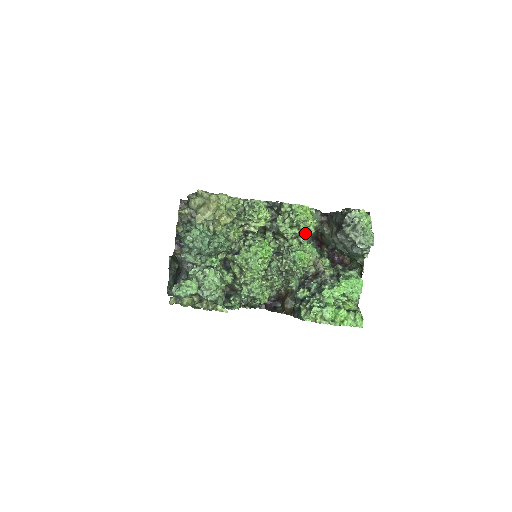
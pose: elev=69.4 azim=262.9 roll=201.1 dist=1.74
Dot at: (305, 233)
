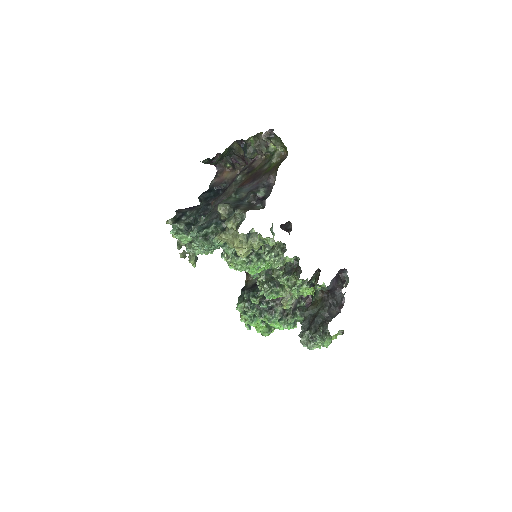
Dot at: occluded
